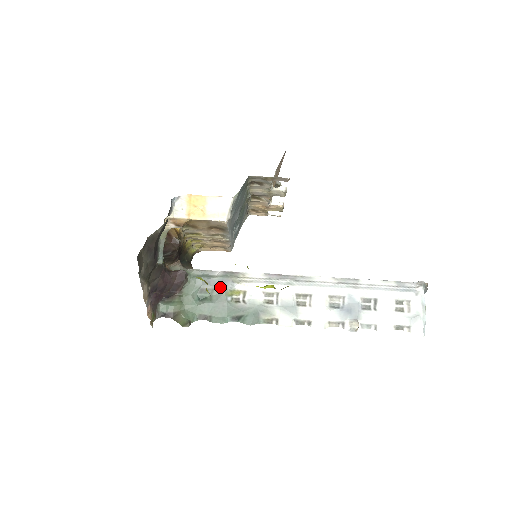
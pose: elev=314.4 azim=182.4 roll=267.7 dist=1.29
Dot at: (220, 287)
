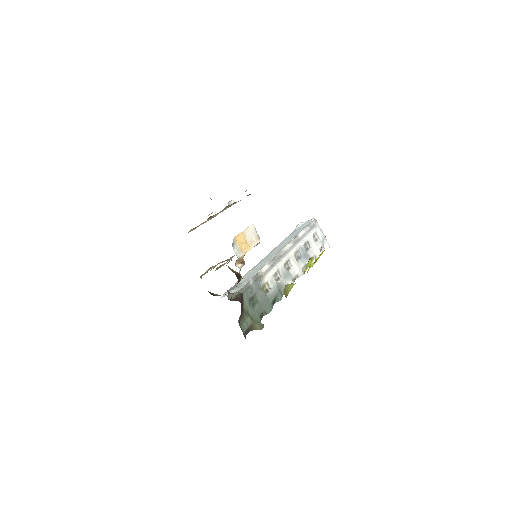
Dot at: (257, 289)
